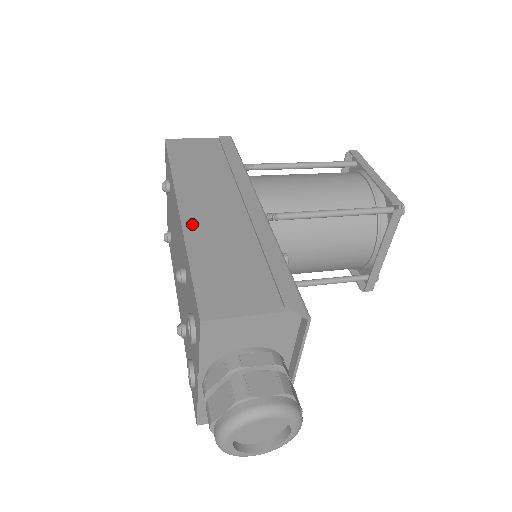
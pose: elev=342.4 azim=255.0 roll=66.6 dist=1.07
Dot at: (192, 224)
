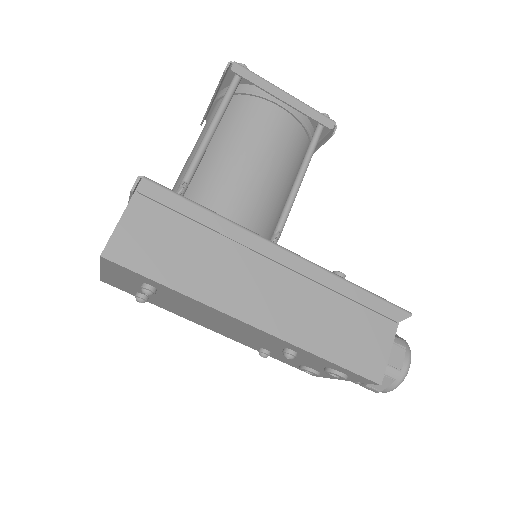
Dot at: (282, 328)
